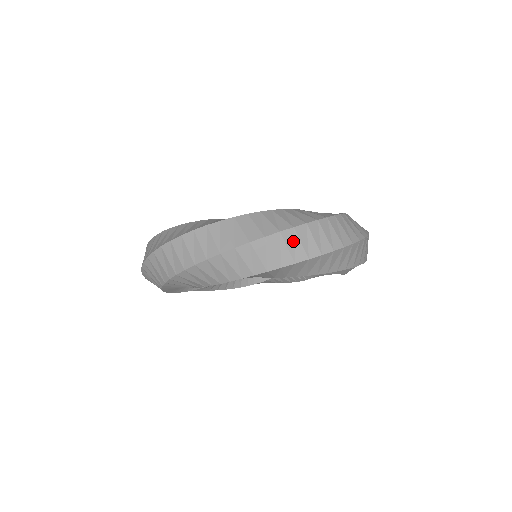
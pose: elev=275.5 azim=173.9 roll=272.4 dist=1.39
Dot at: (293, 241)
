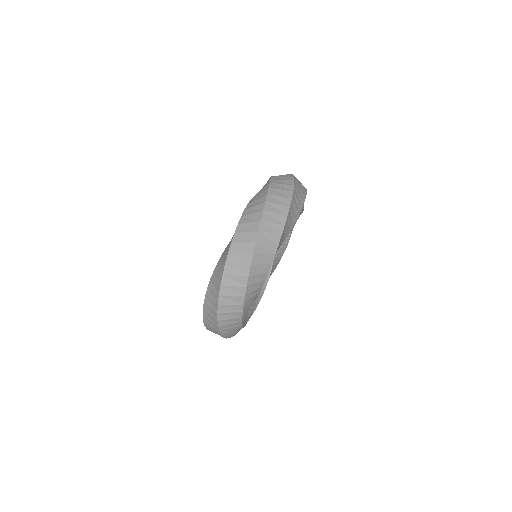
Dot at: (273, 208)
